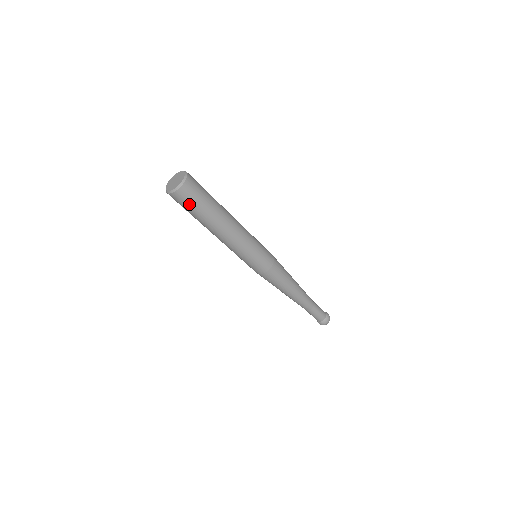
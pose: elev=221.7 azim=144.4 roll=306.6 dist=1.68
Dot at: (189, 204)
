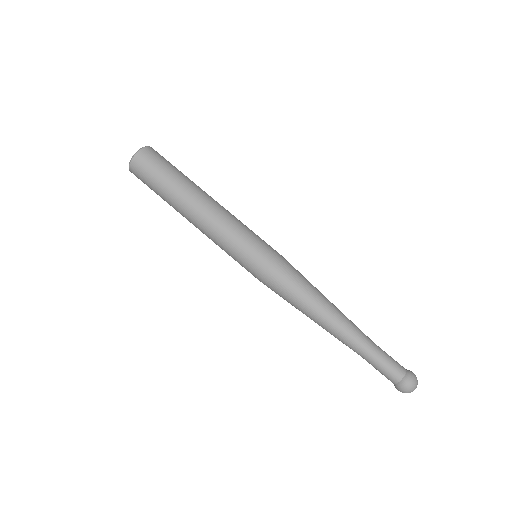
Dot at: (155, 167)
